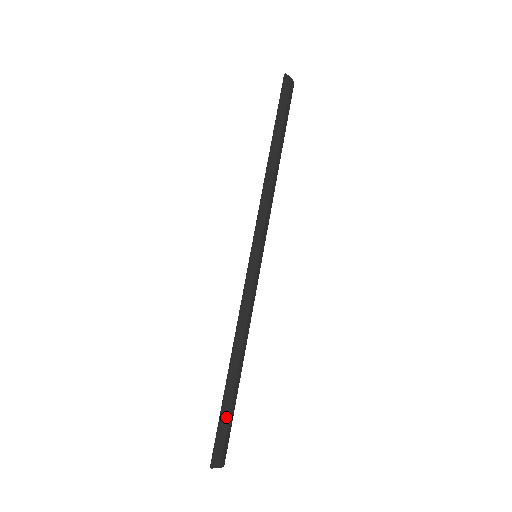
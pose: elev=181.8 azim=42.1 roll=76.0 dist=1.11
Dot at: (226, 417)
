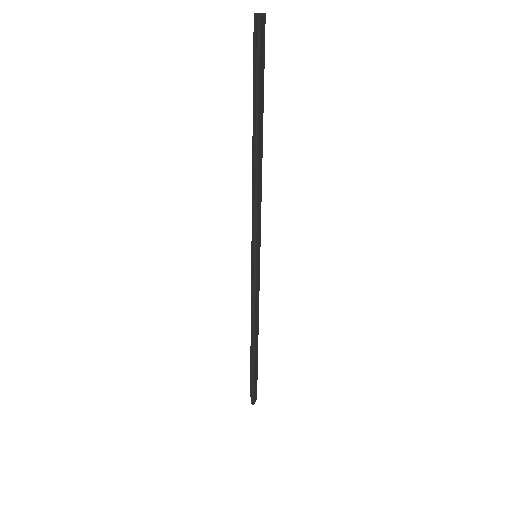
Dot at: (256, 375)
